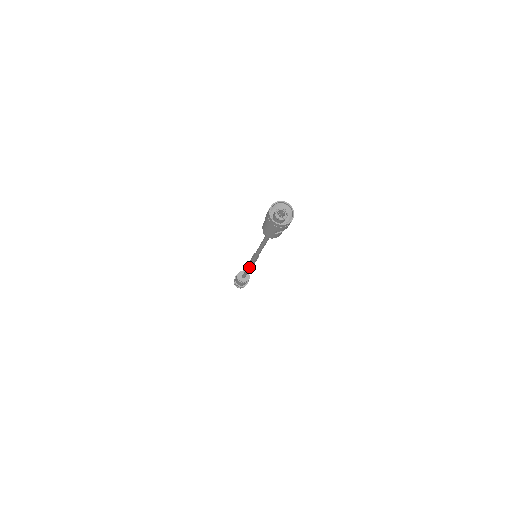
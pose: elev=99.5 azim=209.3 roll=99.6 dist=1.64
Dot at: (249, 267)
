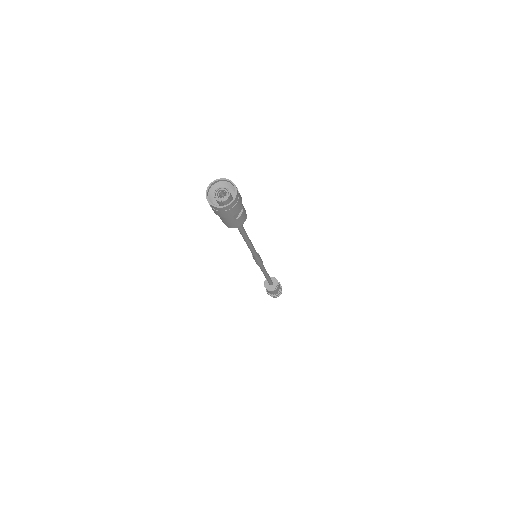
Dot at: (263, 271)
